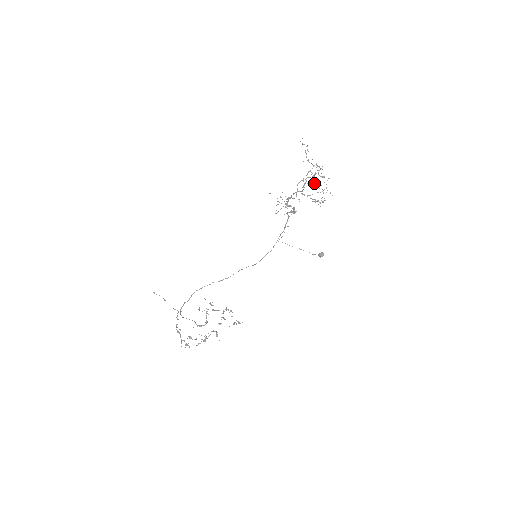
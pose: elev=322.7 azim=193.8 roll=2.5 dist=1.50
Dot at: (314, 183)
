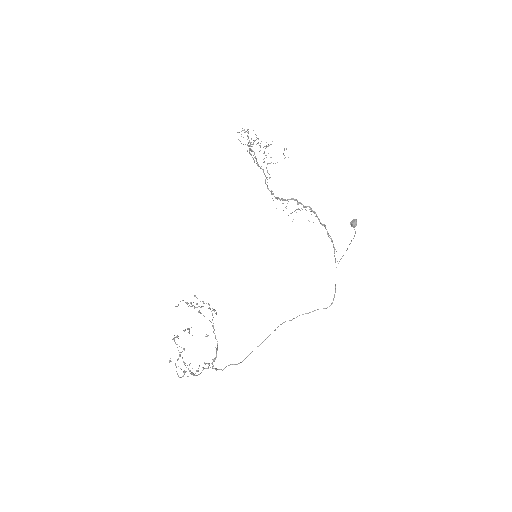
Dot at: occluded
